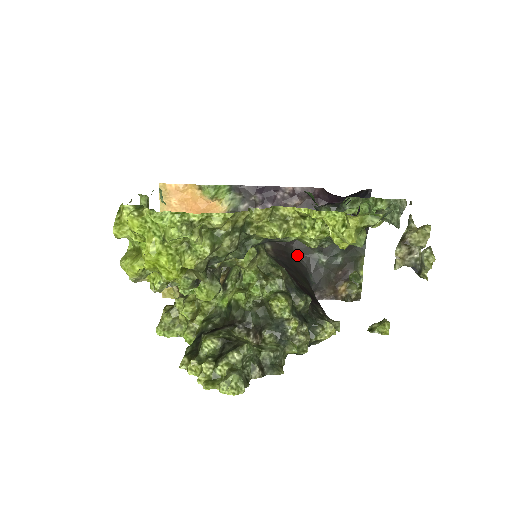
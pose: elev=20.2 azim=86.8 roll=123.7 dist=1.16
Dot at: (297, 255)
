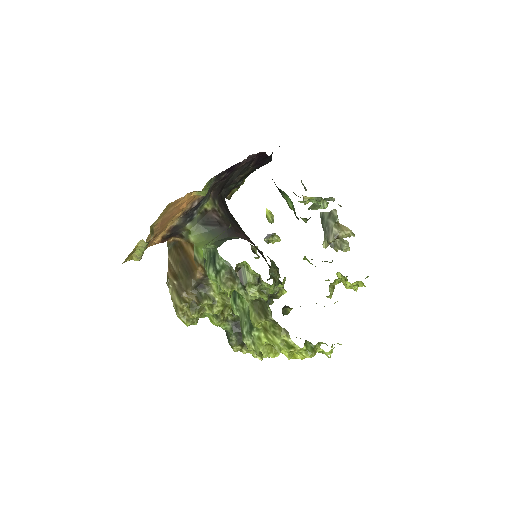
Dot at: occluded
